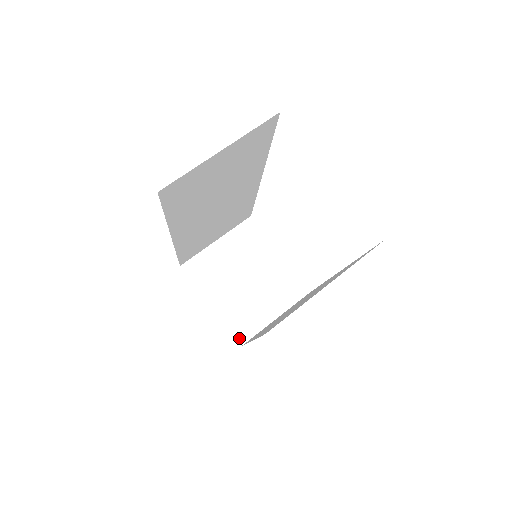
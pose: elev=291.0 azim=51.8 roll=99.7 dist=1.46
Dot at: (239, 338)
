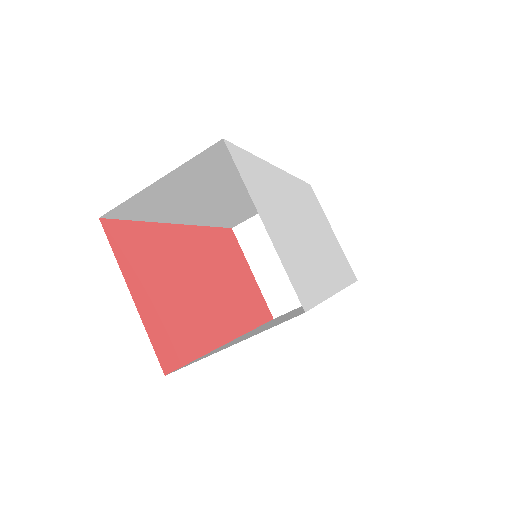
Dot at: (274, 310)
